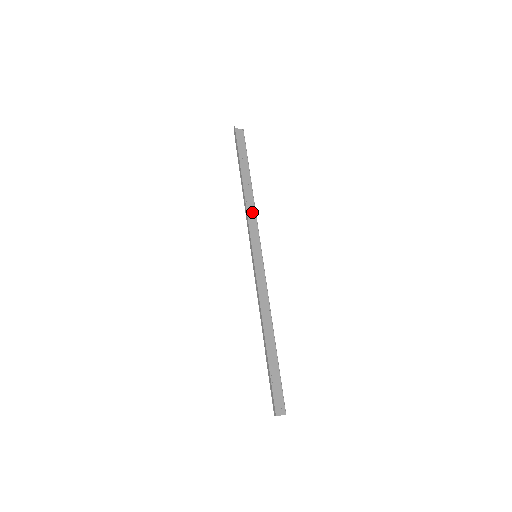
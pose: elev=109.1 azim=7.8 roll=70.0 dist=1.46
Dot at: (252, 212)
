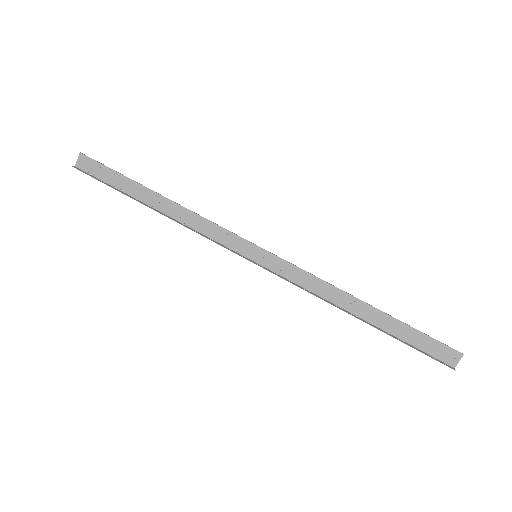
Dot at: (197, 220)
